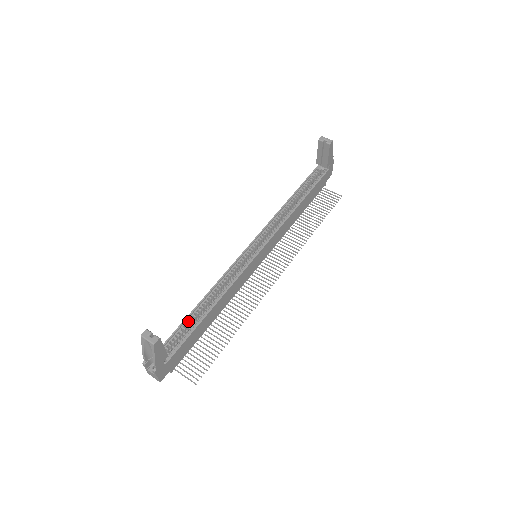
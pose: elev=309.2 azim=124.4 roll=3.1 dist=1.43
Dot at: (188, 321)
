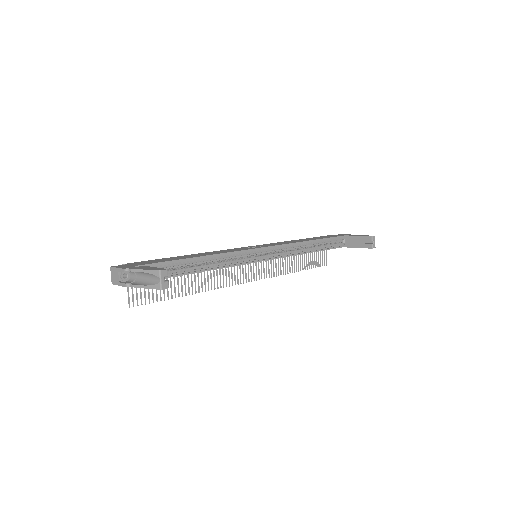
Dot at: (179, 263)
